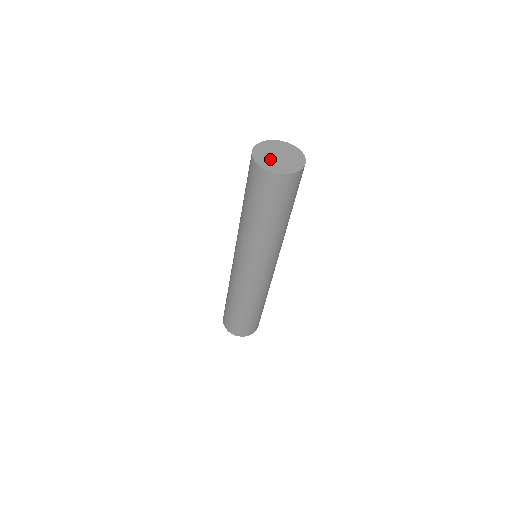
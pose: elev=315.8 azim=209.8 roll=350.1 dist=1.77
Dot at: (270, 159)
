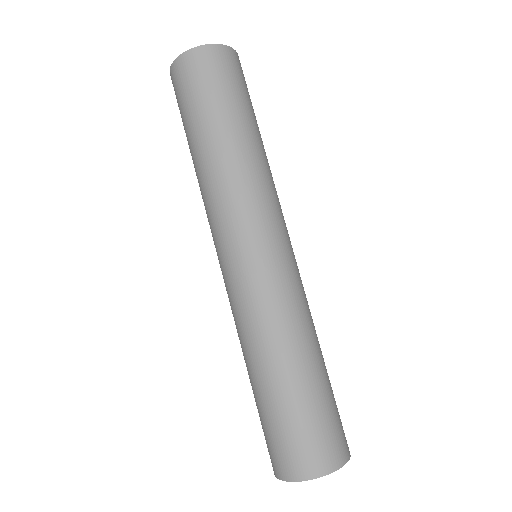
Dot at: occluded
